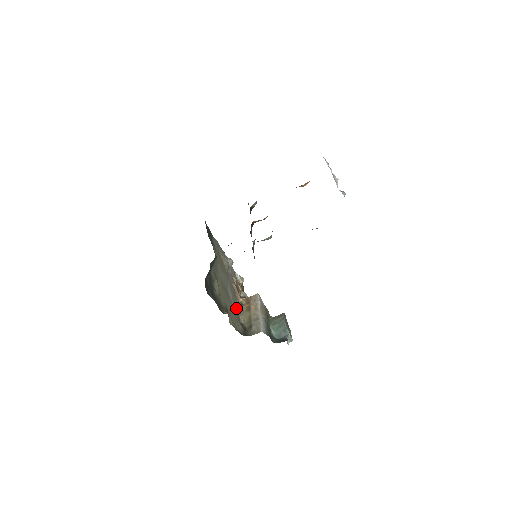
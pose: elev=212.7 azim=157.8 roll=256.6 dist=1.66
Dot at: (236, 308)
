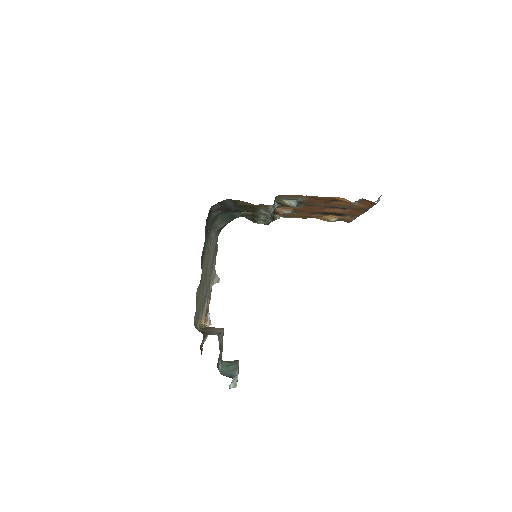
Dot at: (201, 310)
